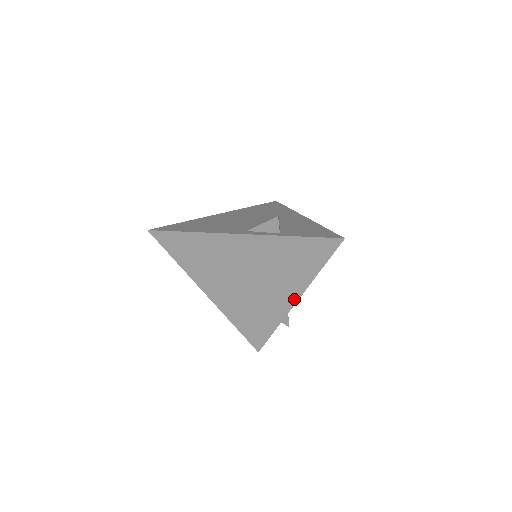
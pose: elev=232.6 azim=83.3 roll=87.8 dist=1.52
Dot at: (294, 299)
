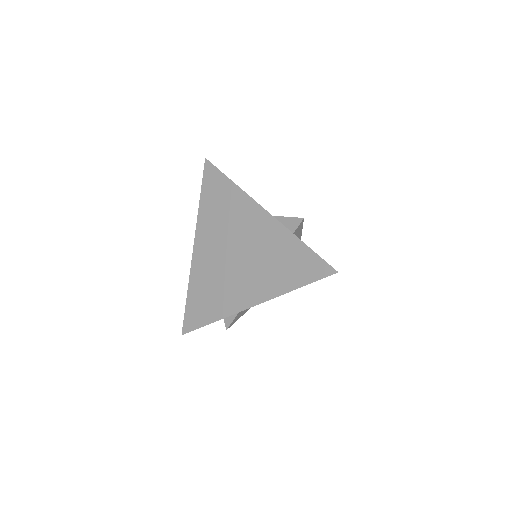
Dot at: (253, 302)
